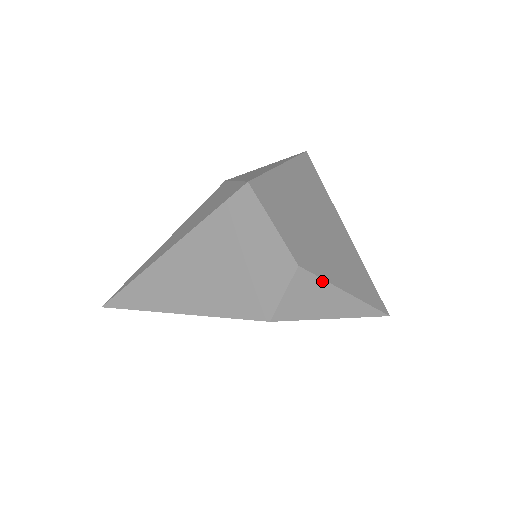
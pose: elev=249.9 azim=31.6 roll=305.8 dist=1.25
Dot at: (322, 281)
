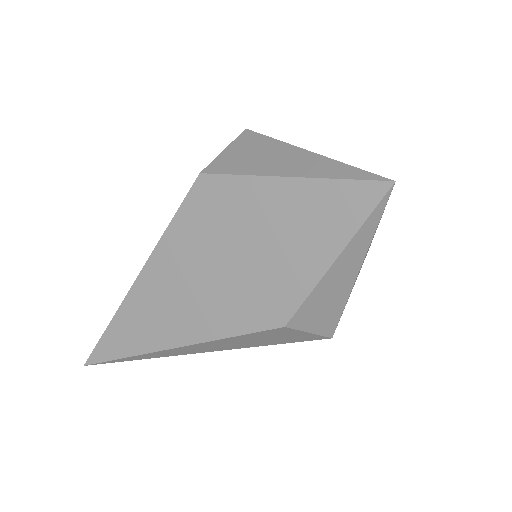
Dot at: (273, 140)
